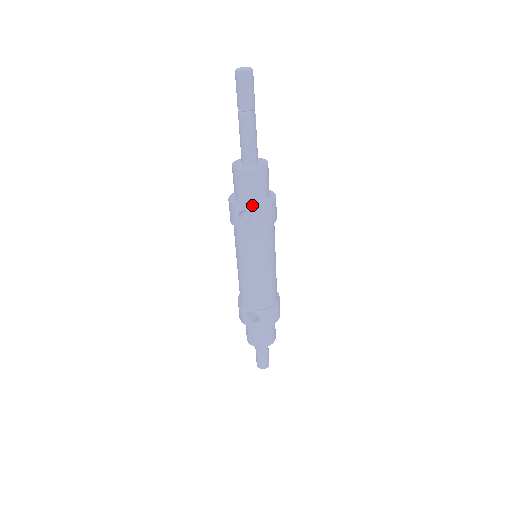
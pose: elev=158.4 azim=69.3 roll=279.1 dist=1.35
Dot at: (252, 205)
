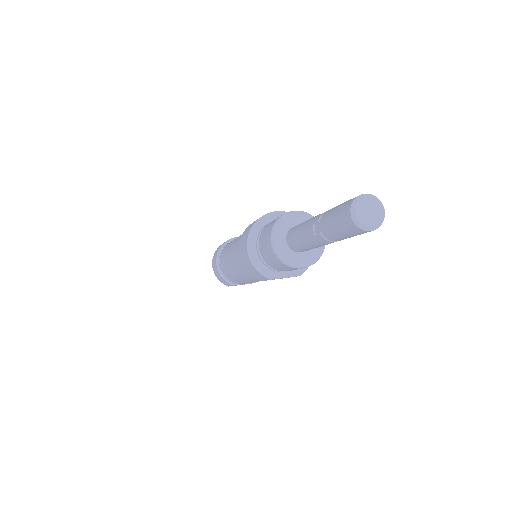
Dot at: (296, 274)
